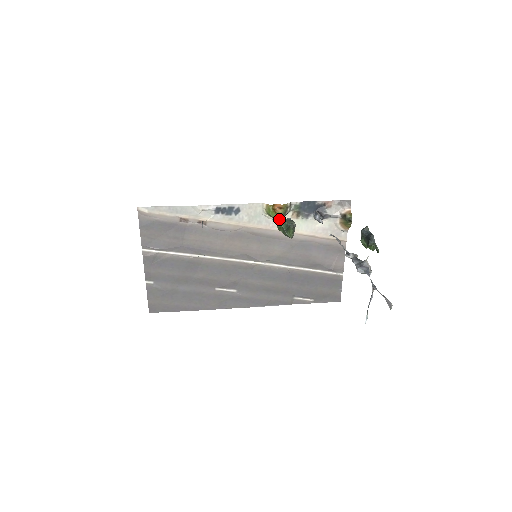
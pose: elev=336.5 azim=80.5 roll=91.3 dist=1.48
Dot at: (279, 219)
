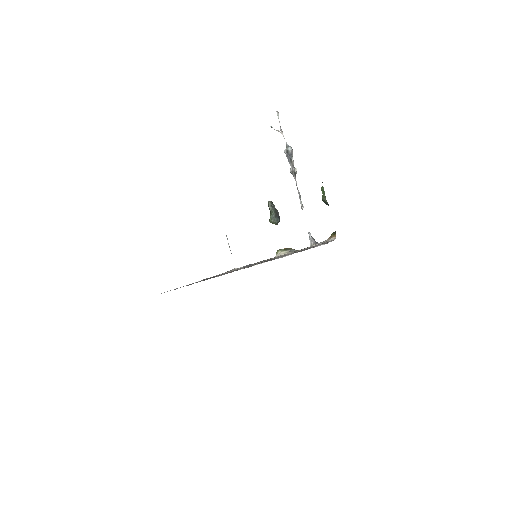
Dot at: occluded
